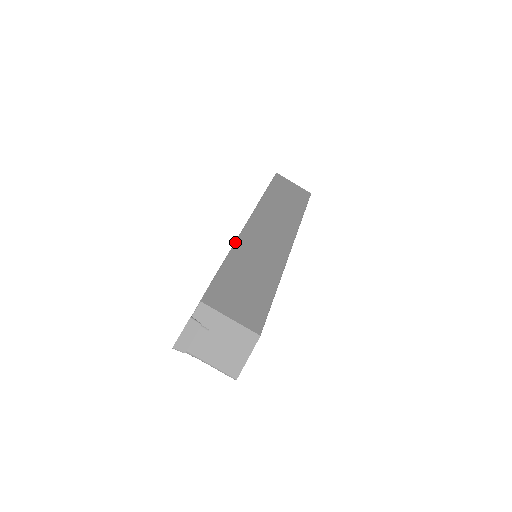
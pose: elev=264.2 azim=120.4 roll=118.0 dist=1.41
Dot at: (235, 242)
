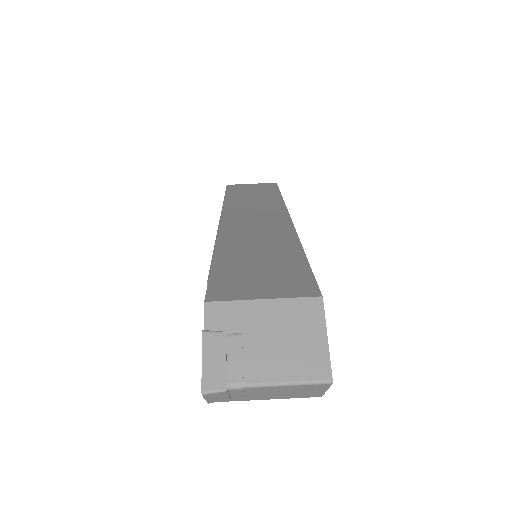
Dot at: (216, 238)
